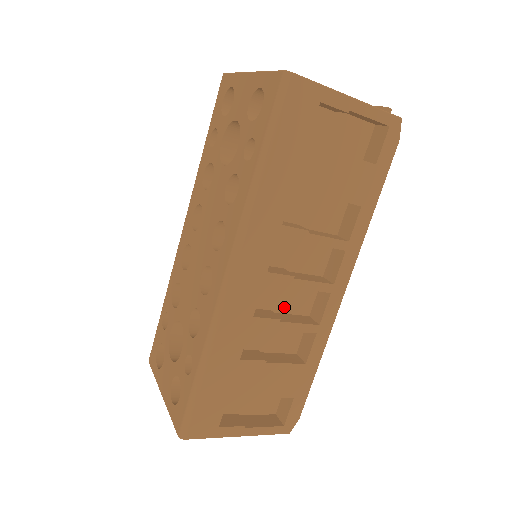
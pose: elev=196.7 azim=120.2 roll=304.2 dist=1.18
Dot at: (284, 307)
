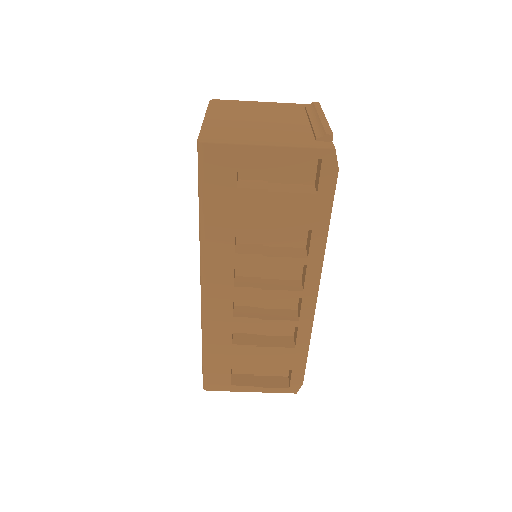
Dot at: (270, 304)
